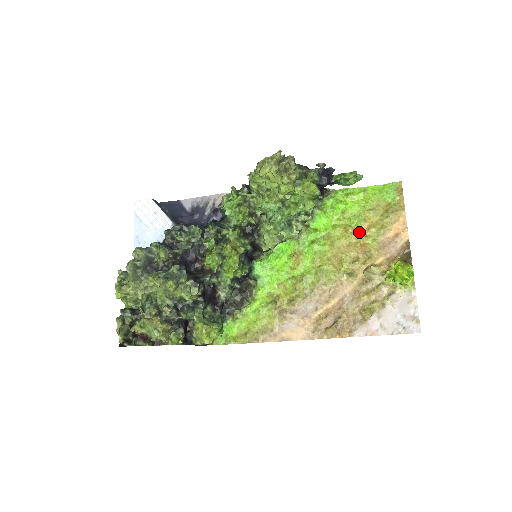
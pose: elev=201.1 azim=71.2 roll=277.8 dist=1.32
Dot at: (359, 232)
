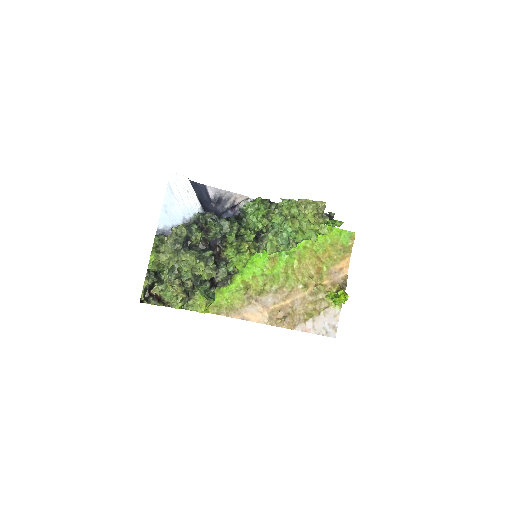
Dot at: (319, 258)
